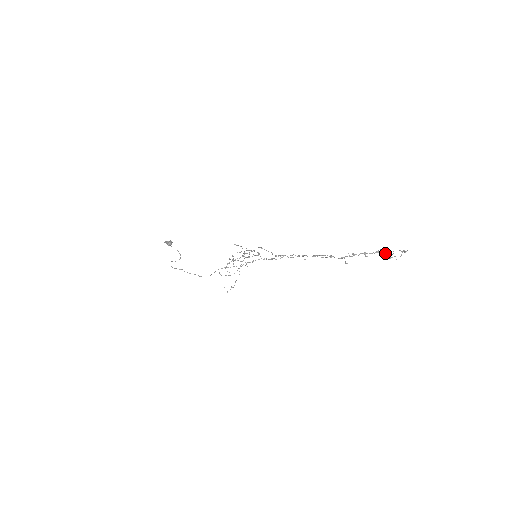
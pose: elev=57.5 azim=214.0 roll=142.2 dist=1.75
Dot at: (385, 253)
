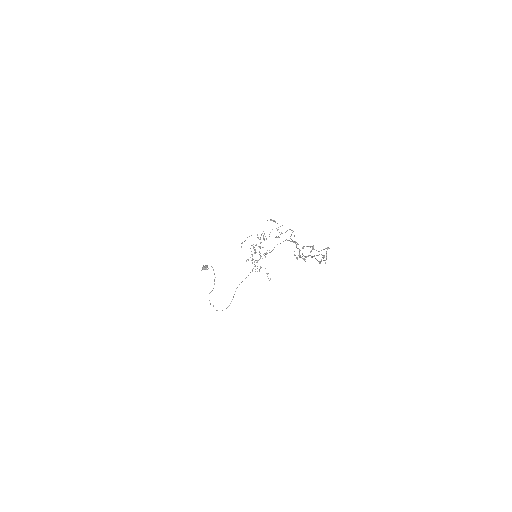
Dot at: occluded
